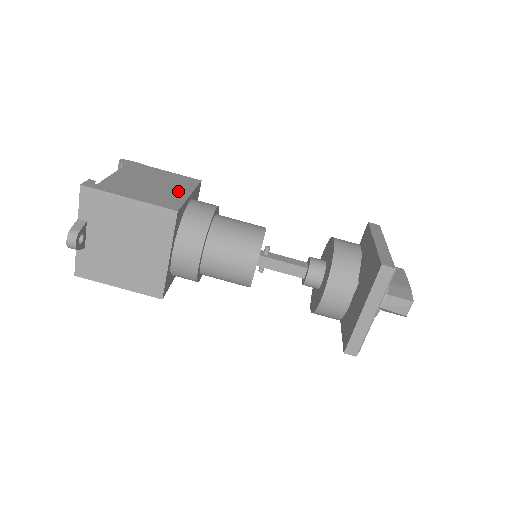
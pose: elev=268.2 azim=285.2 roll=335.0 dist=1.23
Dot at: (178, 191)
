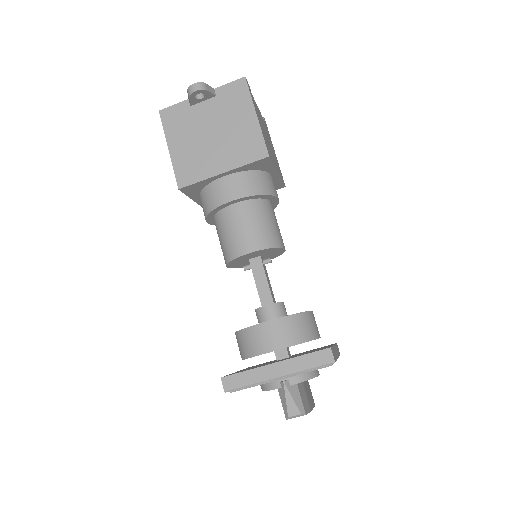
Dot at: (275, 162)
